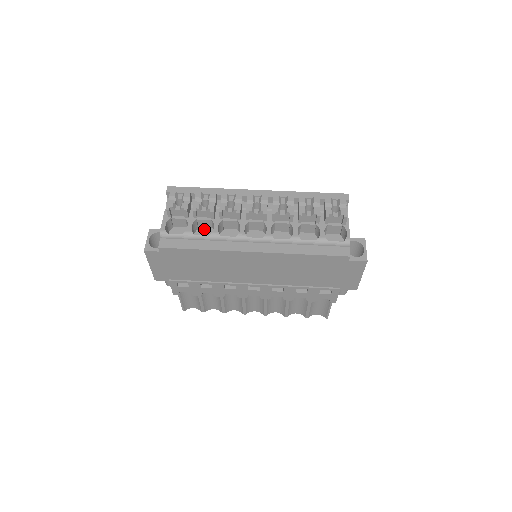
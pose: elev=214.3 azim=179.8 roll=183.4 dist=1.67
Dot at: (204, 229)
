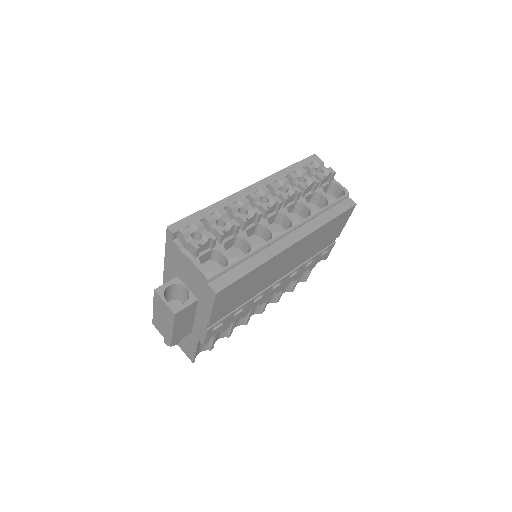
Dot at: occluded
